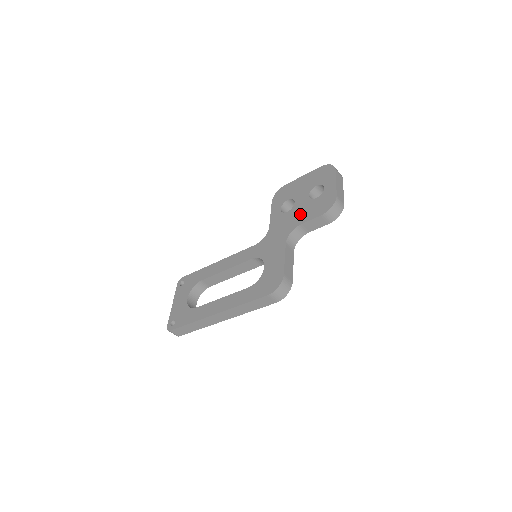
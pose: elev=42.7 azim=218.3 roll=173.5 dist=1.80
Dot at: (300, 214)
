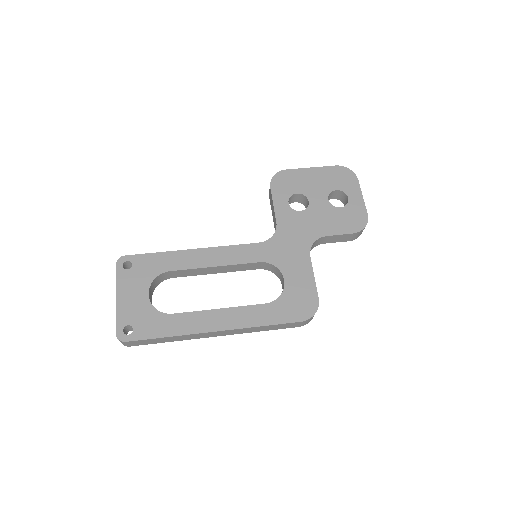
Dot at: (322, 221)
